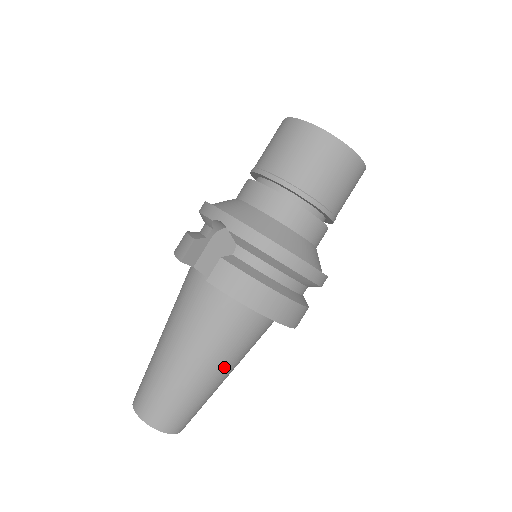
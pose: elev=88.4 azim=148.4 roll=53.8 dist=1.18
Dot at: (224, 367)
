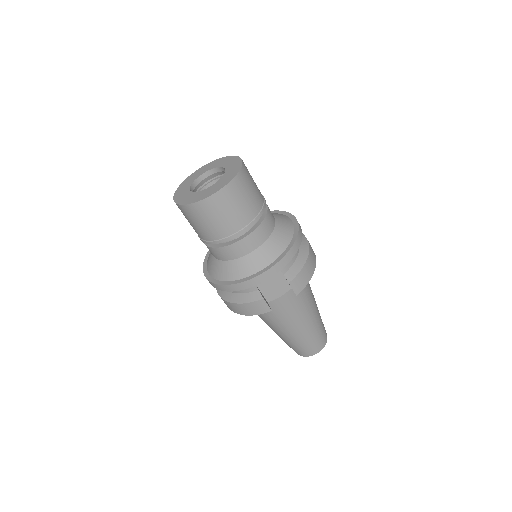
Dot at: (313, 295)
